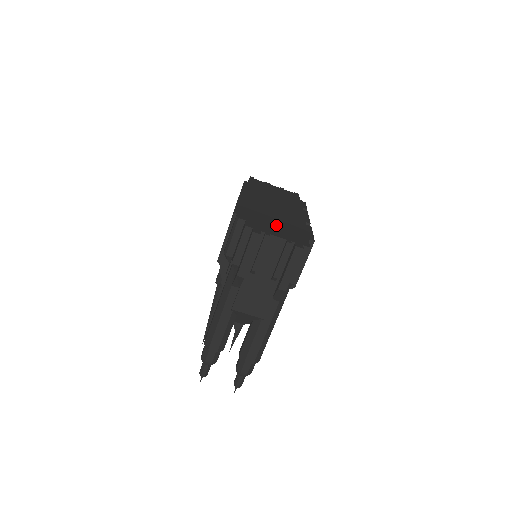
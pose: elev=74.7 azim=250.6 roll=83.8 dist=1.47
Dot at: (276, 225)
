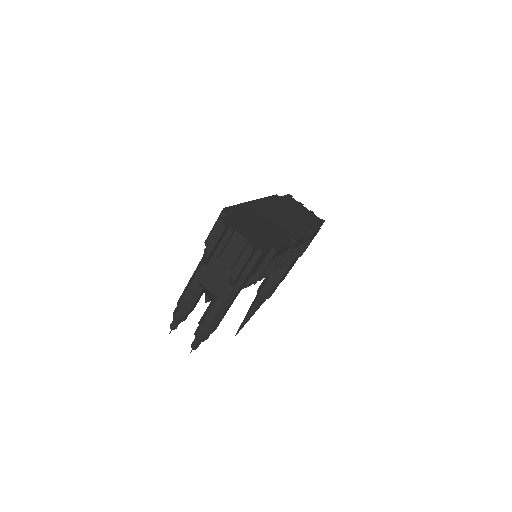
Dot at: (254, 228)
